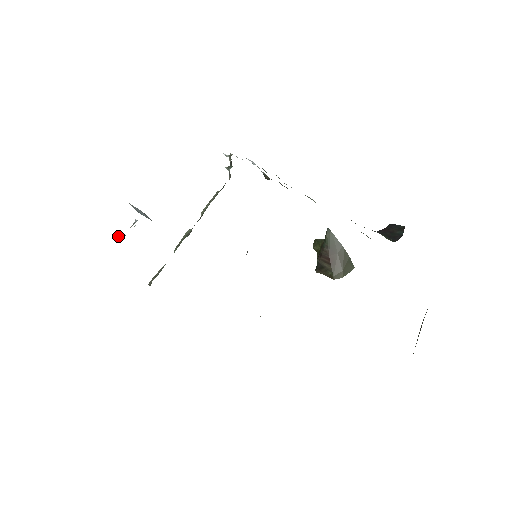
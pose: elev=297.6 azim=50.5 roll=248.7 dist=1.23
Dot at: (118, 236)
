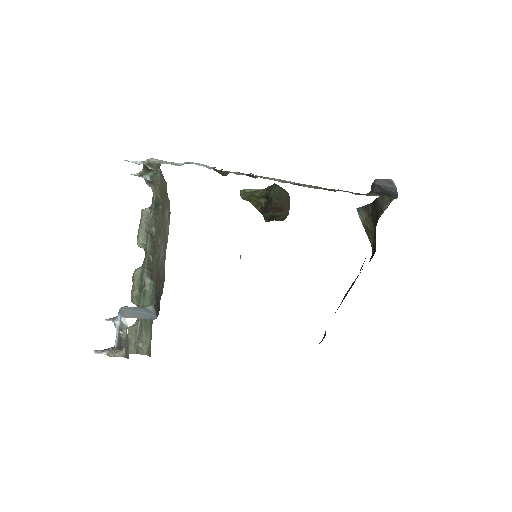
Dot at: (94, 352)
